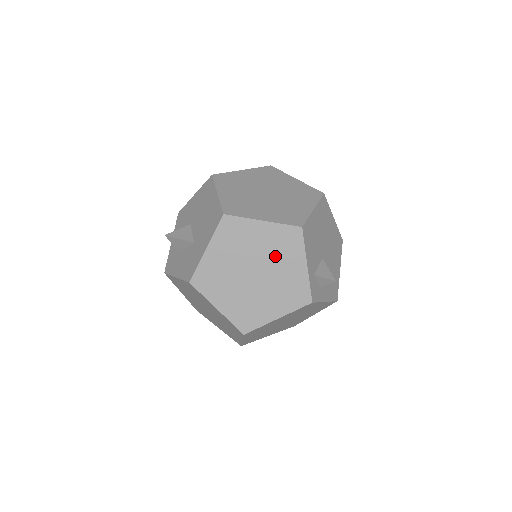
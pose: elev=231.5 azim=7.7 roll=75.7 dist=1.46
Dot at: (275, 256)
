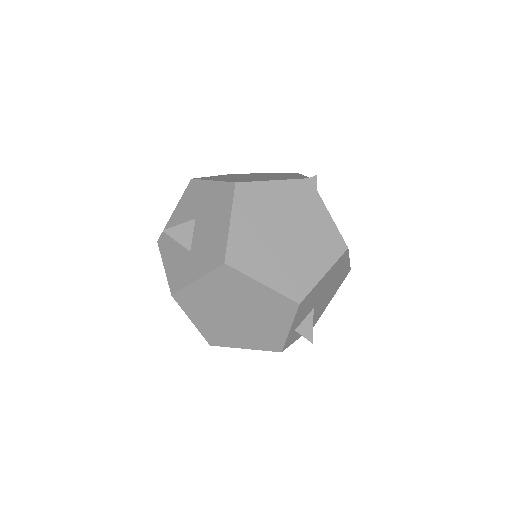
Dot at: (262, 312)
